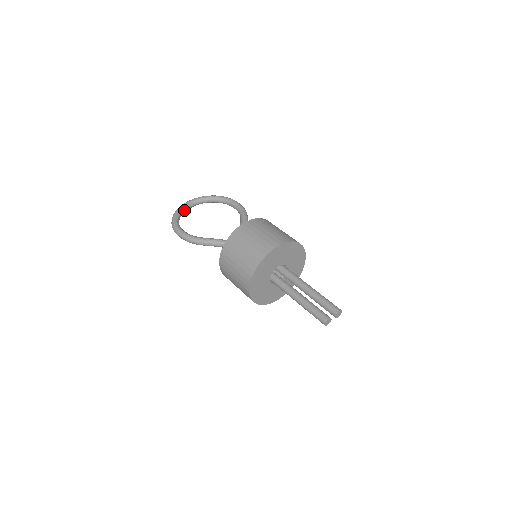
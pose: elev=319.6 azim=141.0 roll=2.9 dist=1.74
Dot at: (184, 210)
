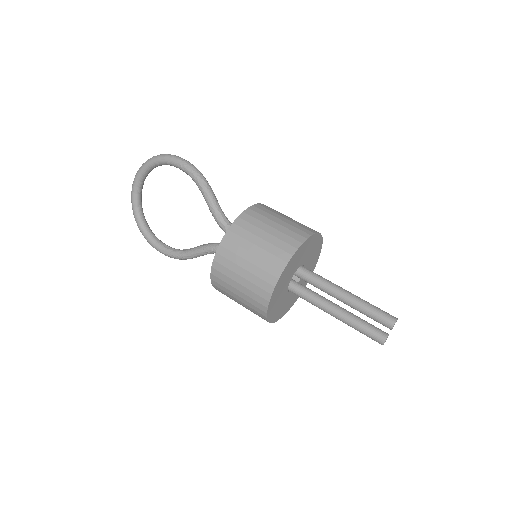
Dot at: (139, 206)
